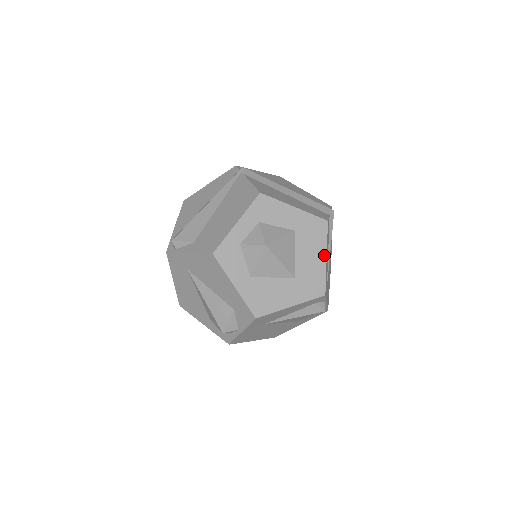
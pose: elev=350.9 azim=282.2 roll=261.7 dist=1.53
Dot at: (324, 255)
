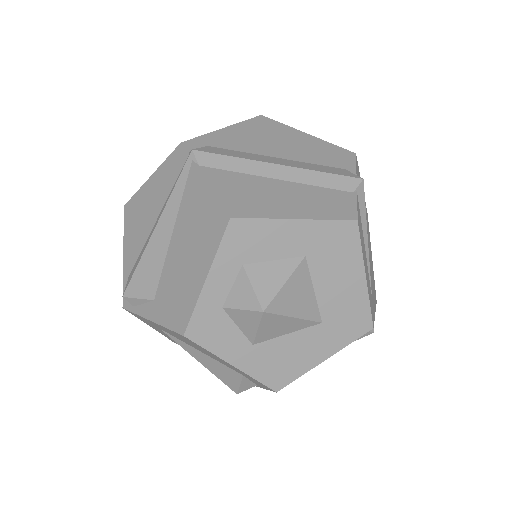
Dot at: (361, 274)
